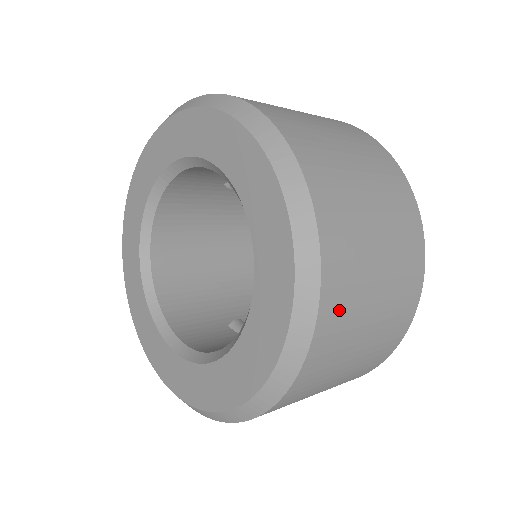
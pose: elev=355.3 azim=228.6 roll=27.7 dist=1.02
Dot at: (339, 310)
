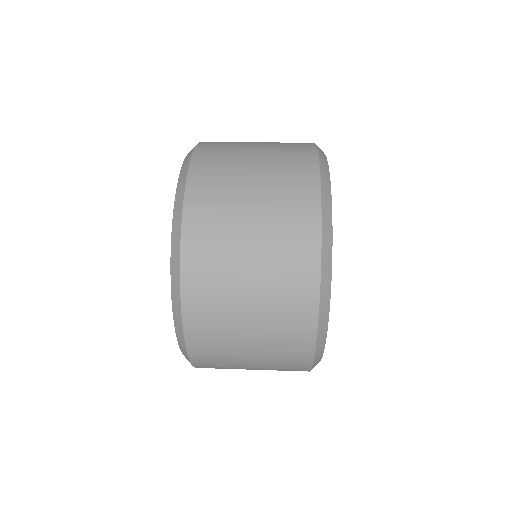
Dot at: occluded
